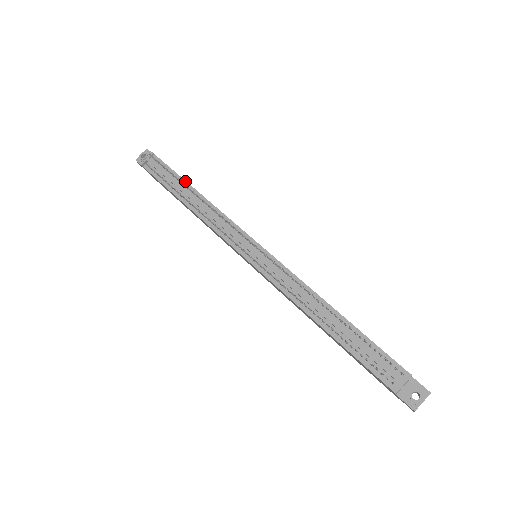
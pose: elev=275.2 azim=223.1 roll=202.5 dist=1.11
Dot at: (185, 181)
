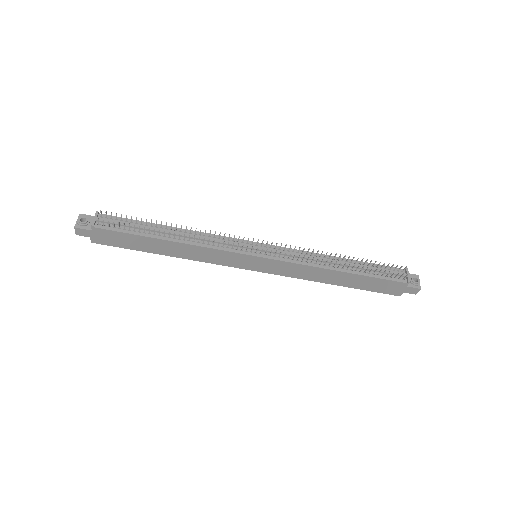
Dot at: (153, 223)
